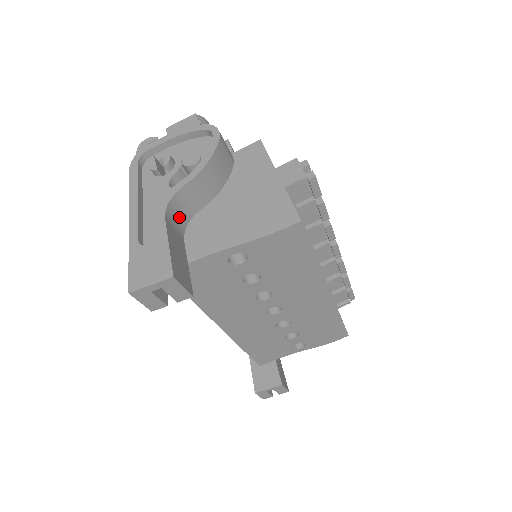
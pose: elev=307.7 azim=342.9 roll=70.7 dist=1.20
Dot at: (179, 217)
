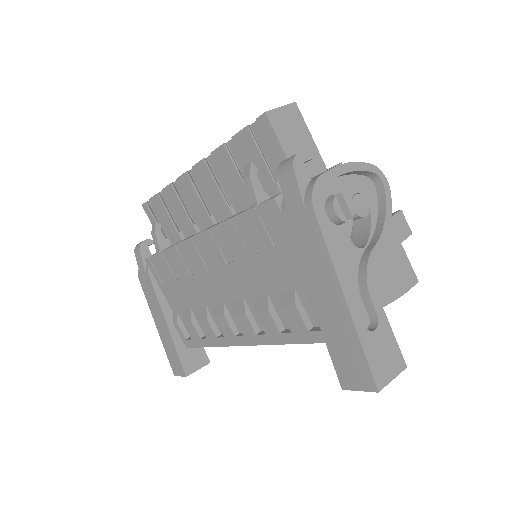
Dot at: occluded
